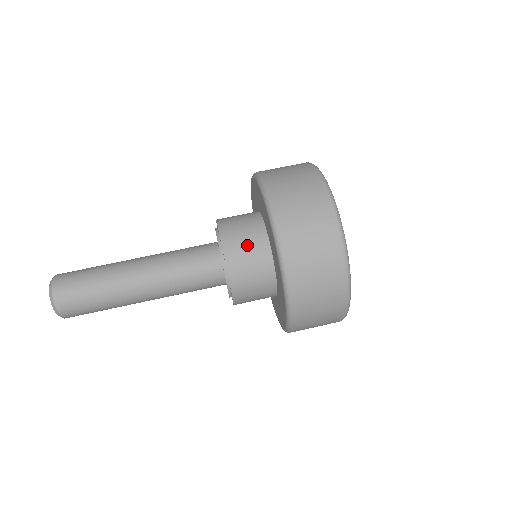
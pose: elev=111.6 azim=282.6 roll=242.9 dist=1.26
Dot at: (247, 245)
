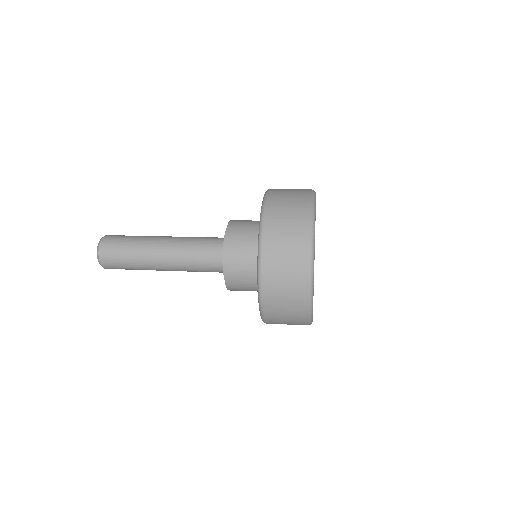
Dot at: (249, 220)
